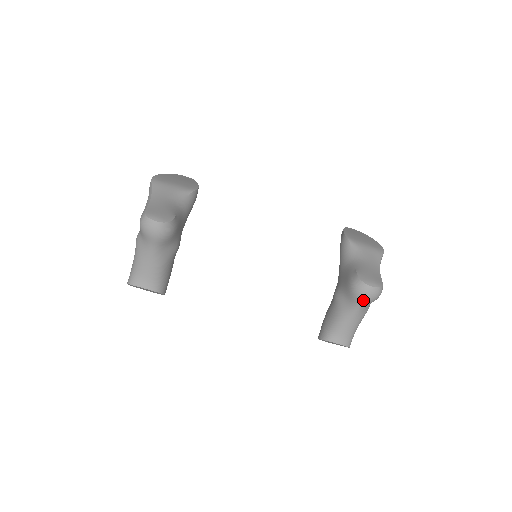
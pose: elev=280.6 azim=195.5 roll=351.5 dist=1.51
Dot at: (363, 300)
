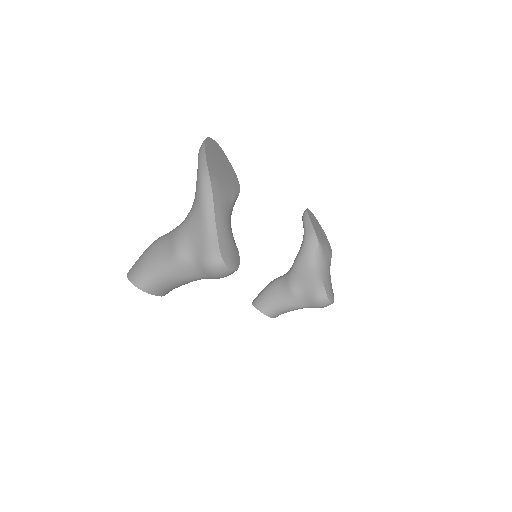
Dot at: occluded
